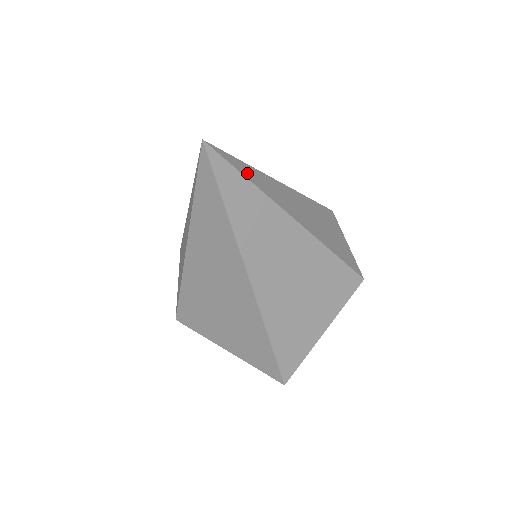
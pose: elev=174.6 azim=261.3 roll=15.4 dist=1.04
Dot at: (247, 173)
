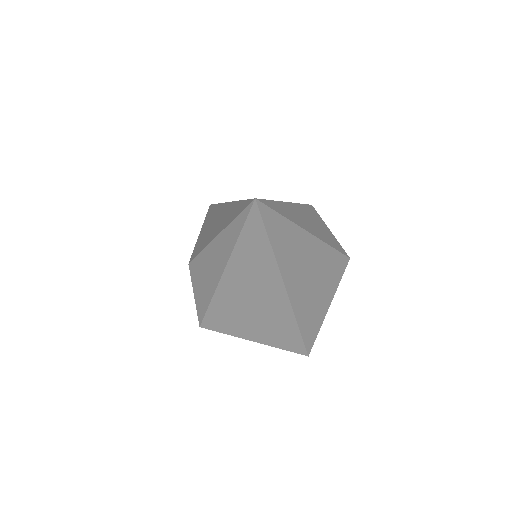
Dot at: (280, 210)
